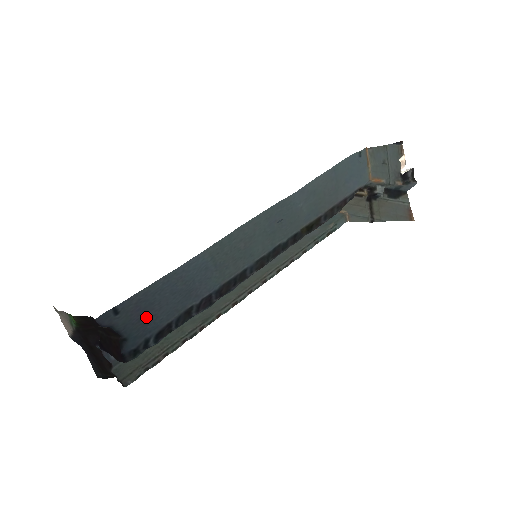
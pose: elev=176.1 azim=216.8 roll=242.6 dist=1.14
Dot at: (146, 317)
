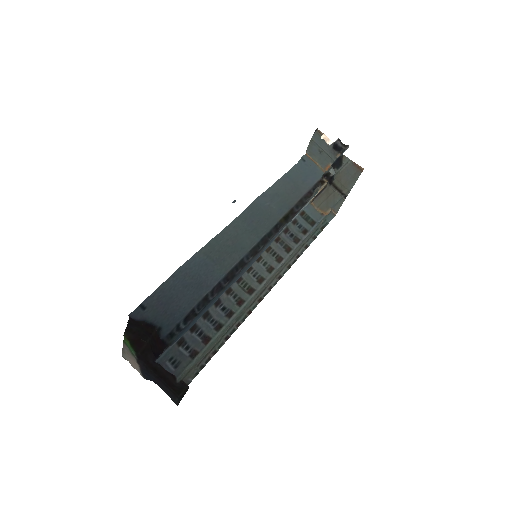
Dot at: (170, 308)
